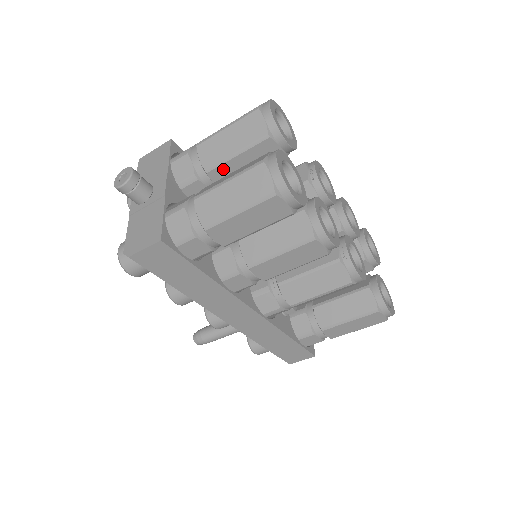
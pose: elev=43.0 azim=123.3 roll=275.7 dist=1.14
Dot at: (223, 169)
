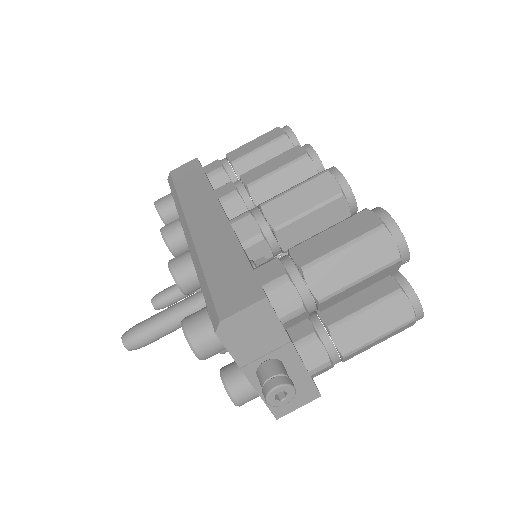
Dot at: occluded
